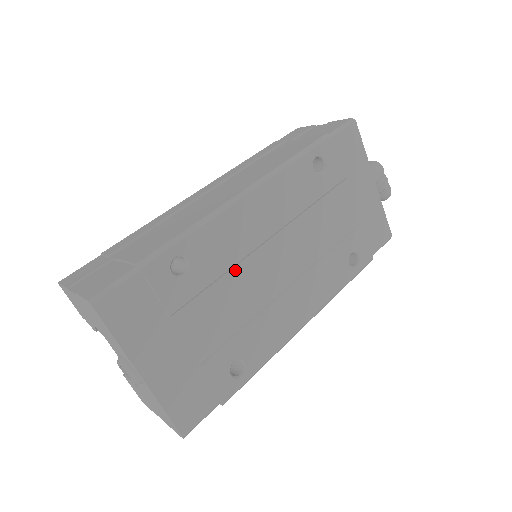
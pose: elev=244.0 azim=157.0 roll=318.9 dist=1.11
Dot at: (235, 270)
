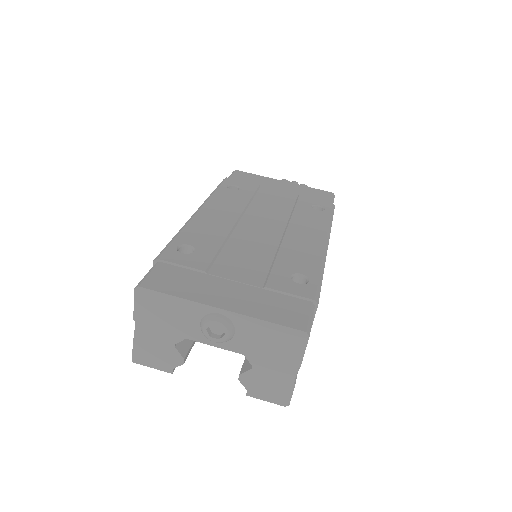
Dot at: (231, 240)
